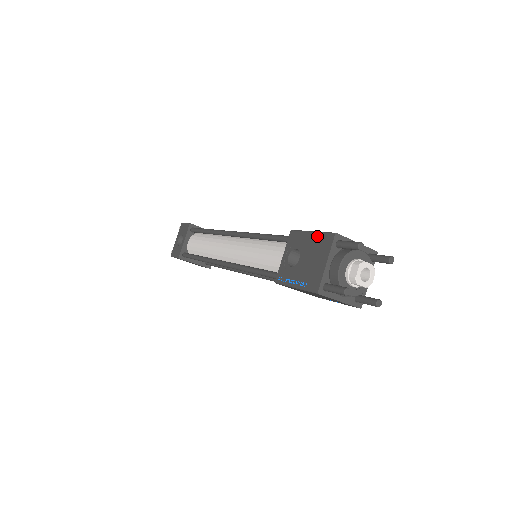
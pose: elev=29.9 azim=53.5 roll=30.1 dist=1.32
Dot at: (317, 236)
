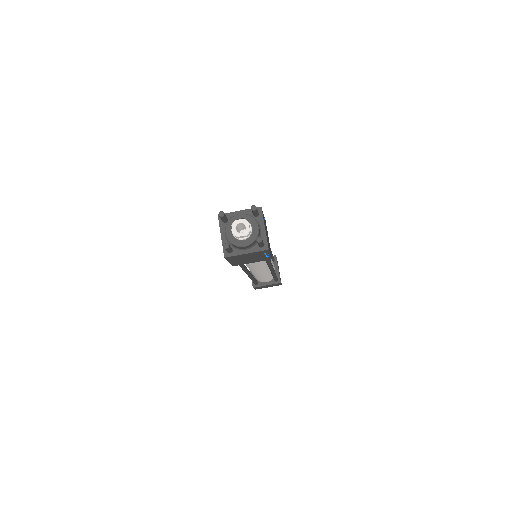
Dot at: occluded
